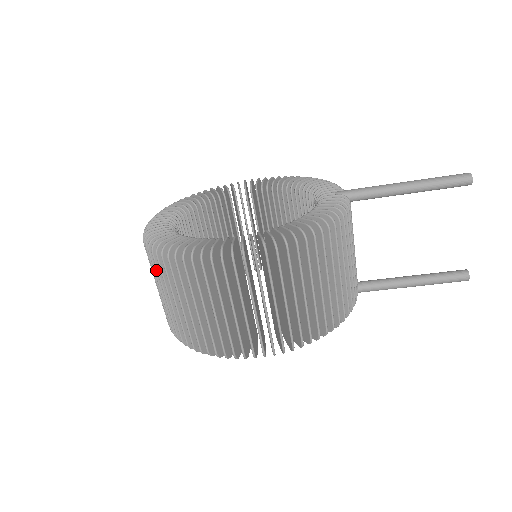
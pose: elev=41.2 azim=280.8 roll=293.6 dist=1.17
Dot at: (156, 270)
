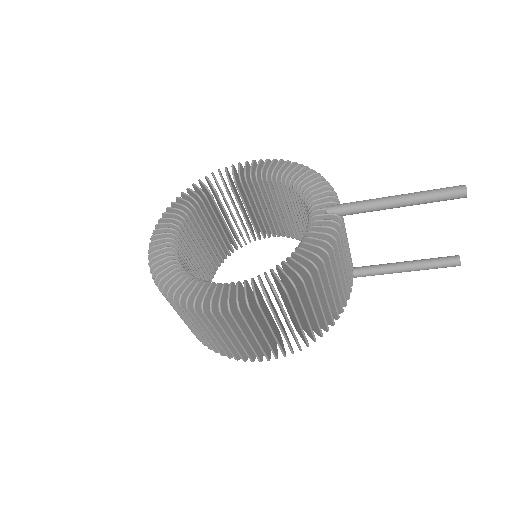
Dot at: occluded
